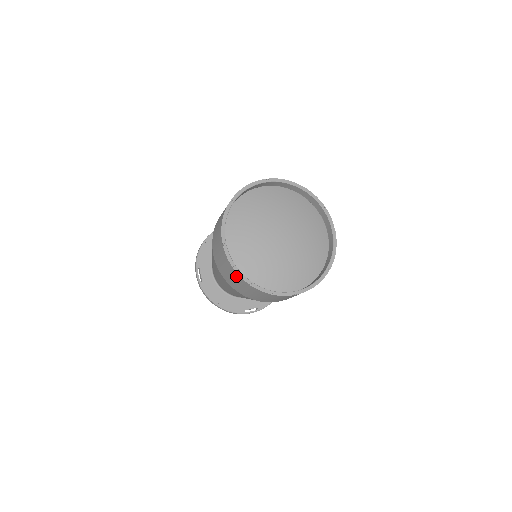
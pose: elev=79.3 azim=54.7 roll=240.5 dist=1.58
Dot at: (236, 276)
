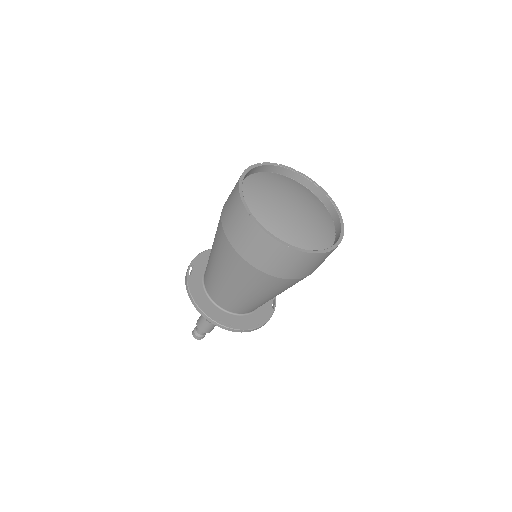
Dot at: (239, 208)
